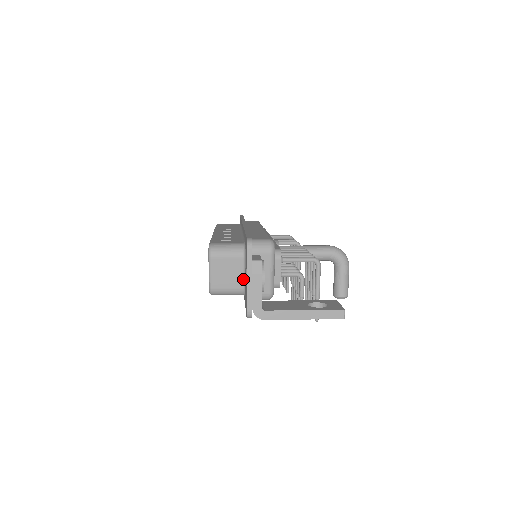
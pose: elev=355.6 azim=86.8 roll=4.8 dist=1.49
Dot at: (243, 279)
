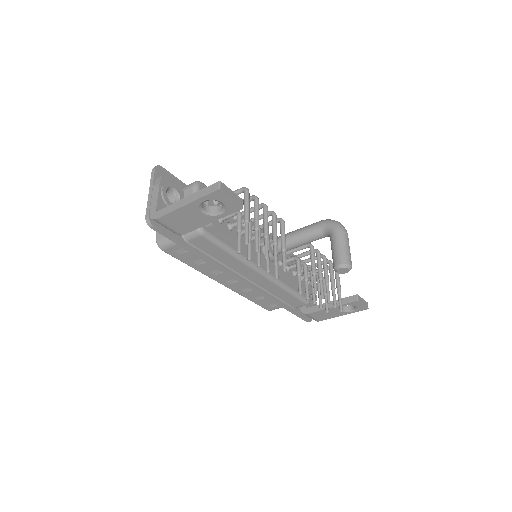
Dot at: occluded
